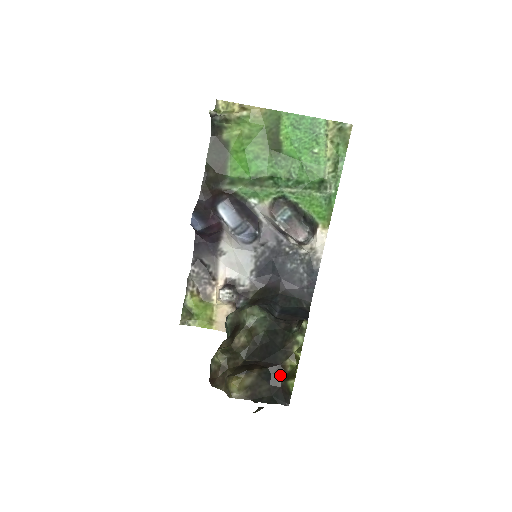
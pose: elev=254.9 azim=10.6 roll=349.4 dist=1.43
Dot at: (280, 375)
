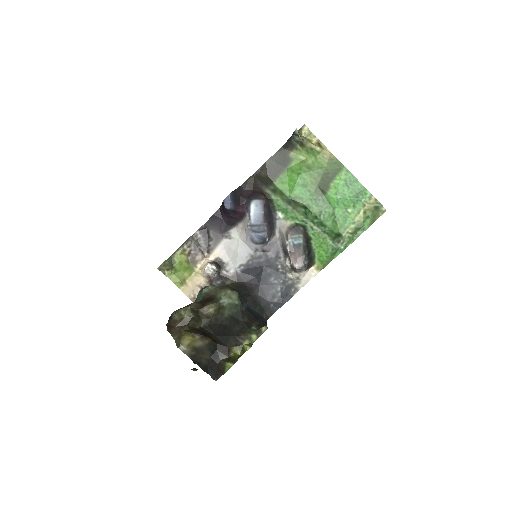
Dot at: (223, 355)
